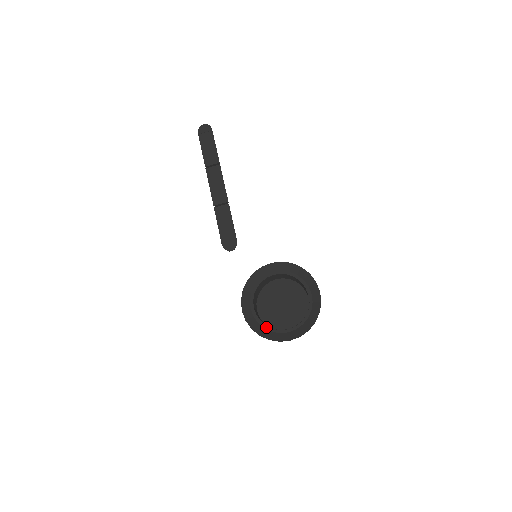
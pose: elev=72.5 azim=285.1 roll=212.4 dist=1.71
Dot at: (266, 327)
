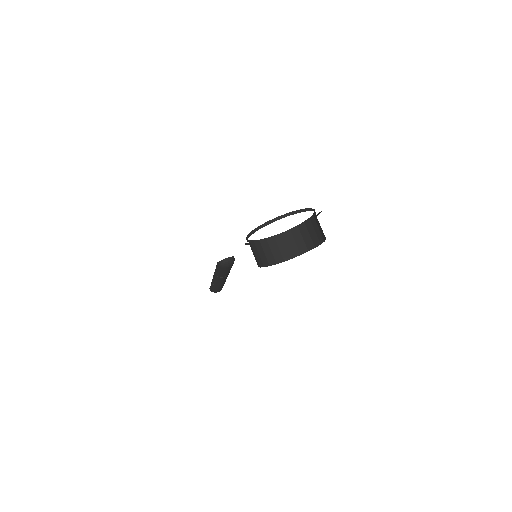
Dot at: (262, 227)
